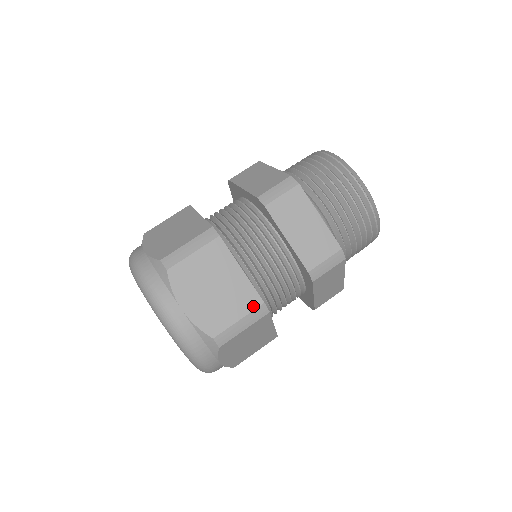
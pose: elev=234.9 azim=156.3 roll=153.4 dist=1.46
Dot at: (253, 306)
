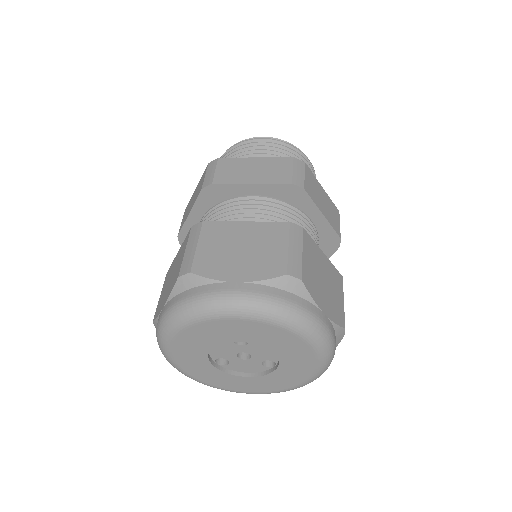
Dot at: (285, 231)
